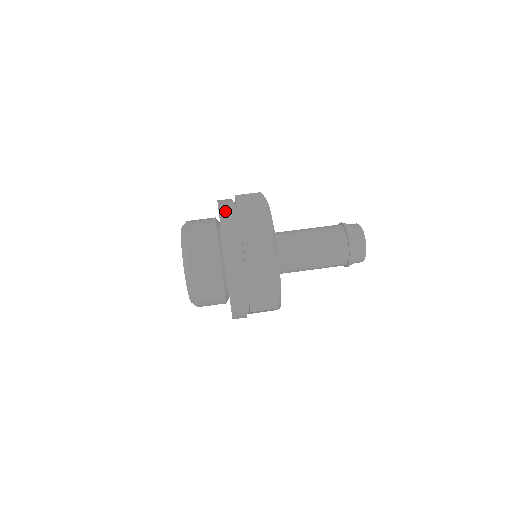
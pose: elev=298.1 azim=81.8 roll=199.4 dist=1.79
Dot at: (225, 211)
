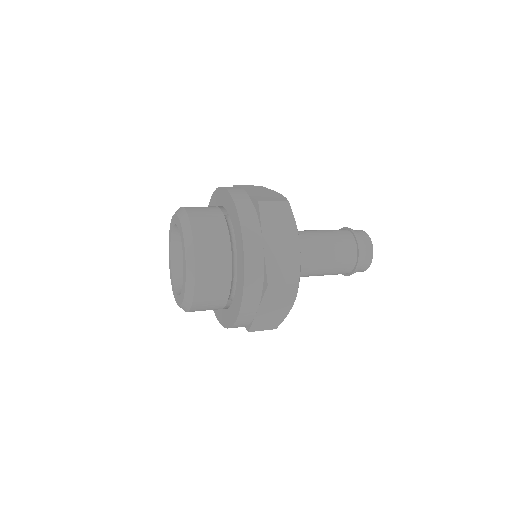
Dot at: occluded
